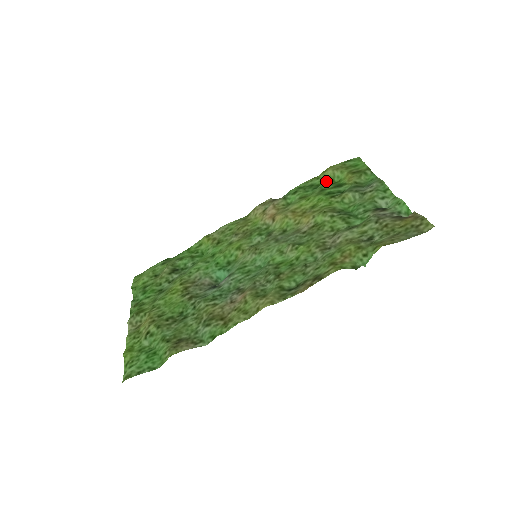
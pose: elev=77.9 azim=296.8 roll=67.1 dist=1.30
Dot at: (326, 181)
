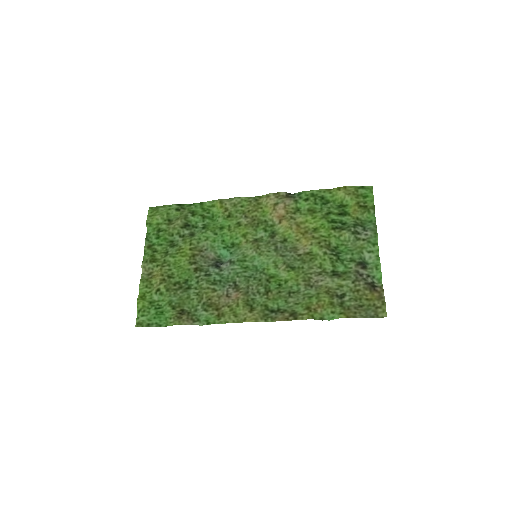
Dot at: (336, 200)
